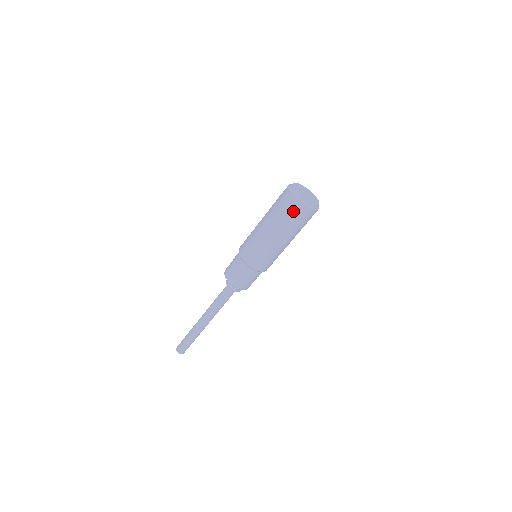
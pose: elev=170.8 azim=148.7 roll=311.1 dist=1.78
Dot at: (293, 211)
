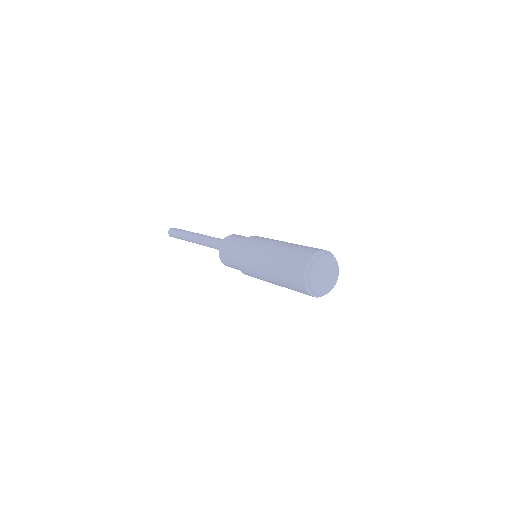
Dot at: (297, 289)
